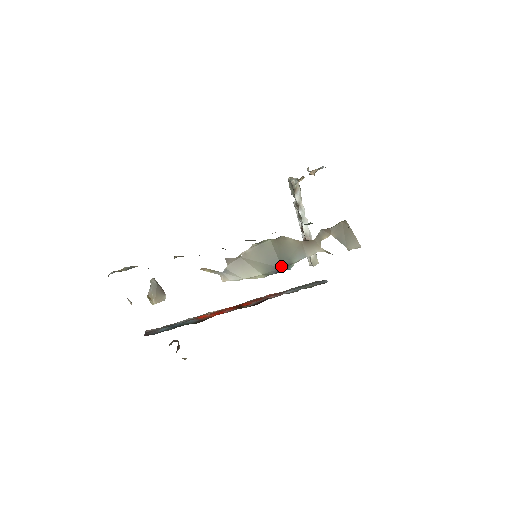
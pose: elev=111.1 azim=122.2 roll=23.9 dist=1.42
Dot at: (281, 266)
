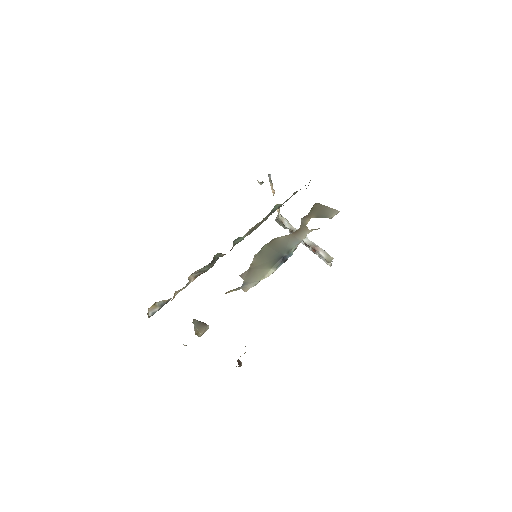
Dot at: (282, 255)
